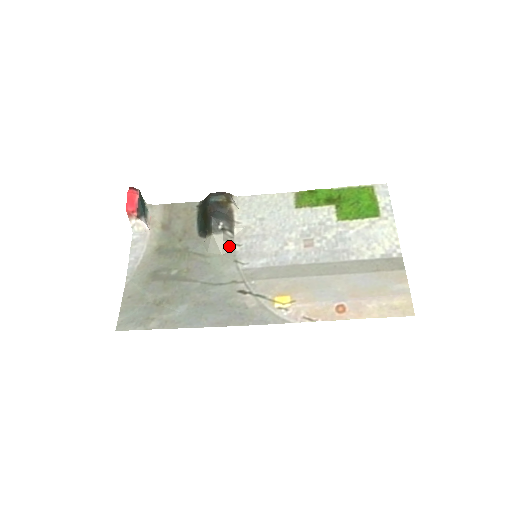
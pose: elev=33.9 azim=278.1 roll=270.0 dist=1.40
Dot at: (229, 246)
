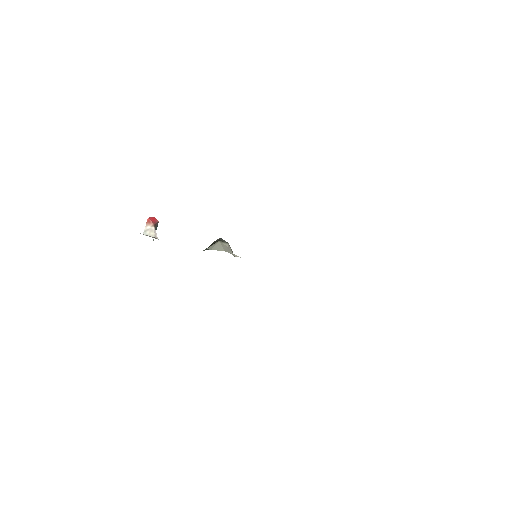
Dot at: (231, 252)
